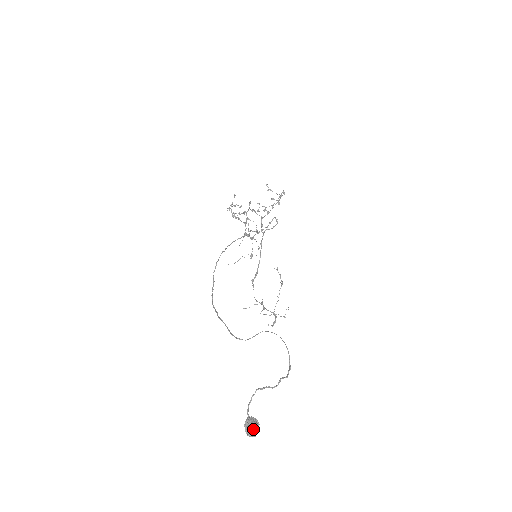
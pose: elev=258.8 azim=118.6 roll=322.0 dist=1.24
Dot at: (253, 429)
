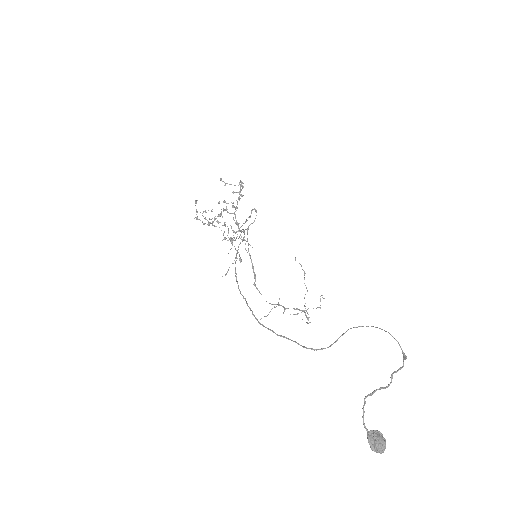
Dot at: (381, 443)
